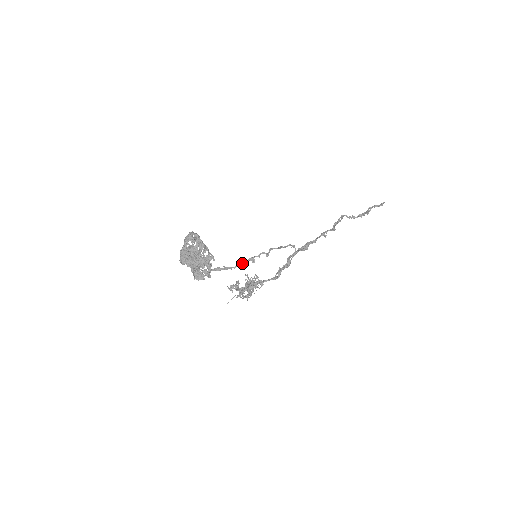
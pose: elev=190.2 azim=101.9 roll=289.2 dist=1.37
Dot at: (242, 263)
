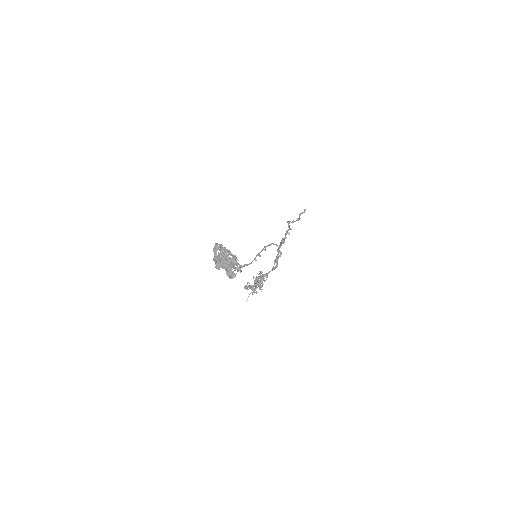
Dot at: (254, 259)
